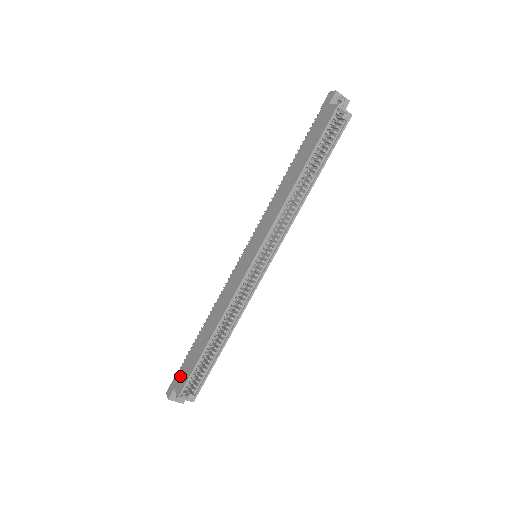
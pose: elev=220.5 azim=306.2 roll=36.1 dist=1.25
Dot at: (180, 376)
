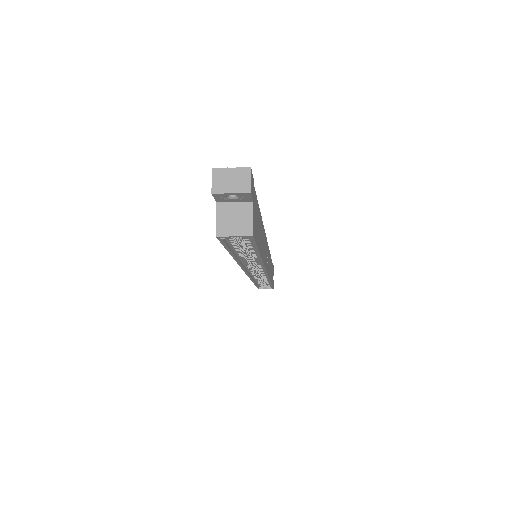
Dot at: occluded
